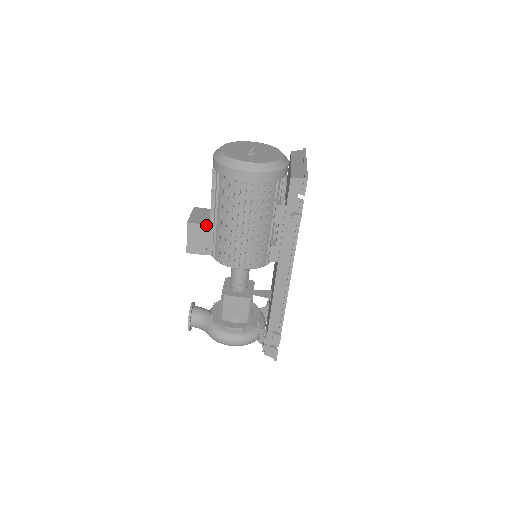
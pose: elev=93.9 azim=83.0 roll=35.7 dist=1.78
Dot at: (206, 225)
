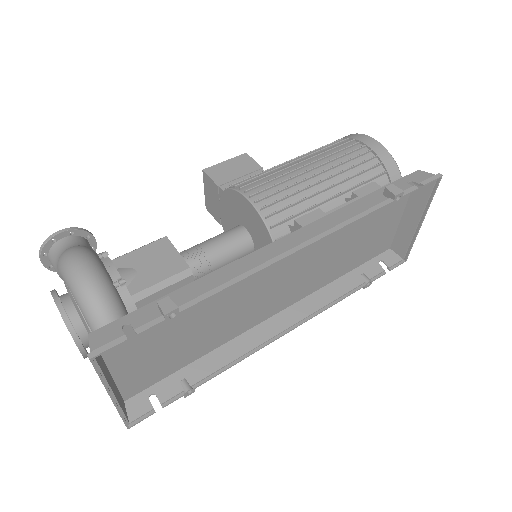
Dot at: (261, 167)
